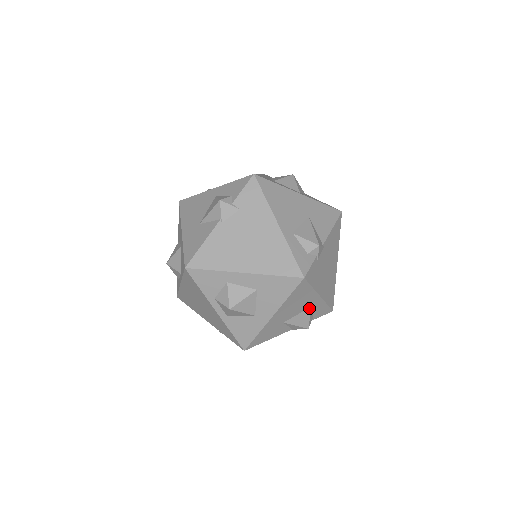
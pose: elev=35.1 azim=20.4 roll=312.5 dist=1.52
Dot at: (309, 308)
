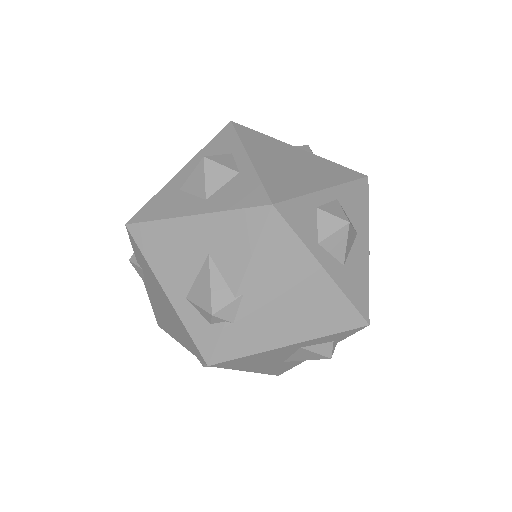
Dot at: (300, 348)
